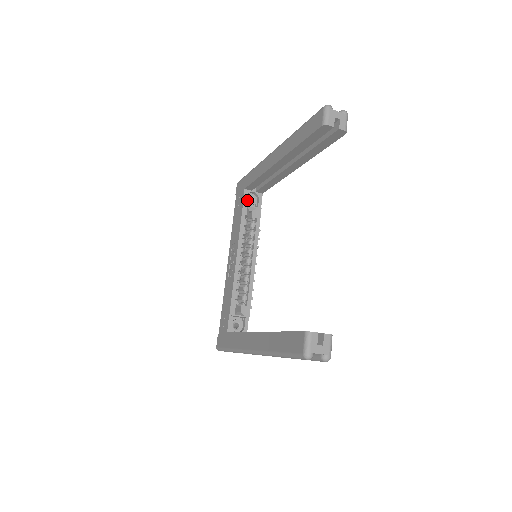
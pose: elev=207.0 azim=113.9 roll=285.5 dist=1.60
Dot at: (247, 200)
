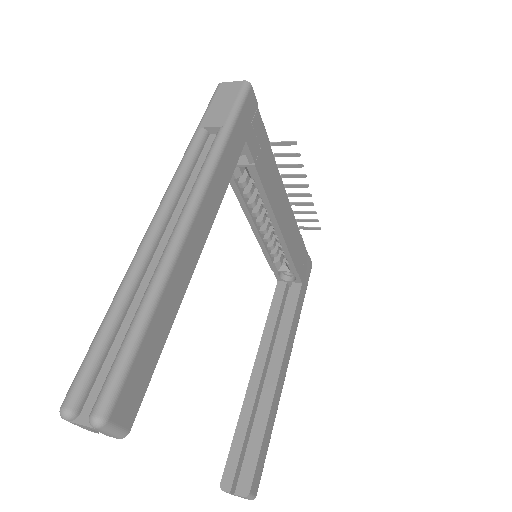
Dot at: occluded
